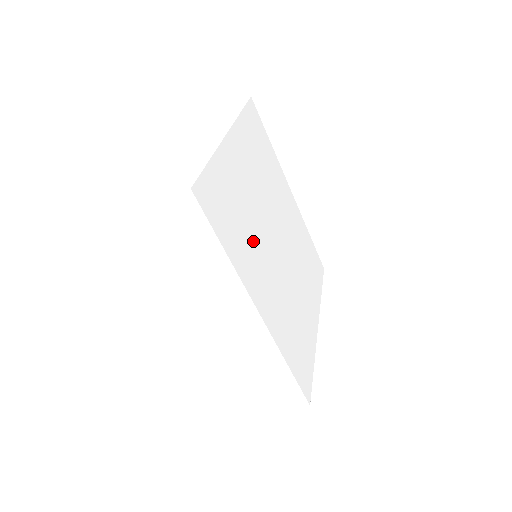
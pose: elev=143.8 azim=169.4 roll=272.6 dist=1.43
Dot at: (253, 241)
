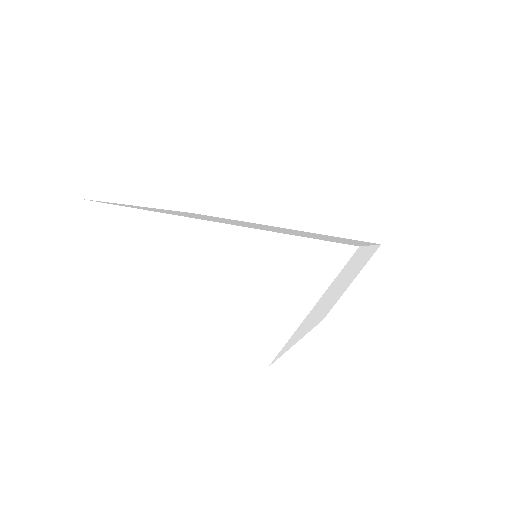
Dot at: occluded
